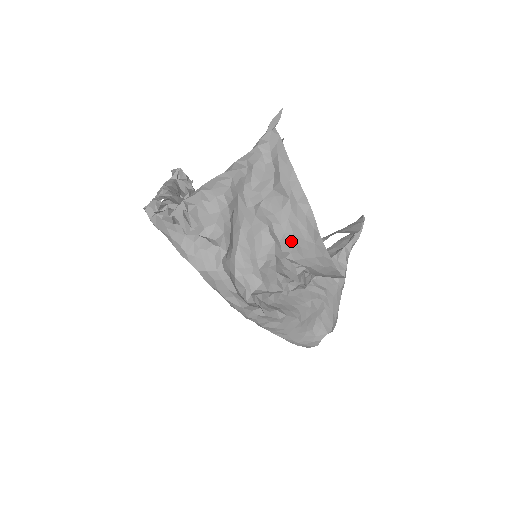
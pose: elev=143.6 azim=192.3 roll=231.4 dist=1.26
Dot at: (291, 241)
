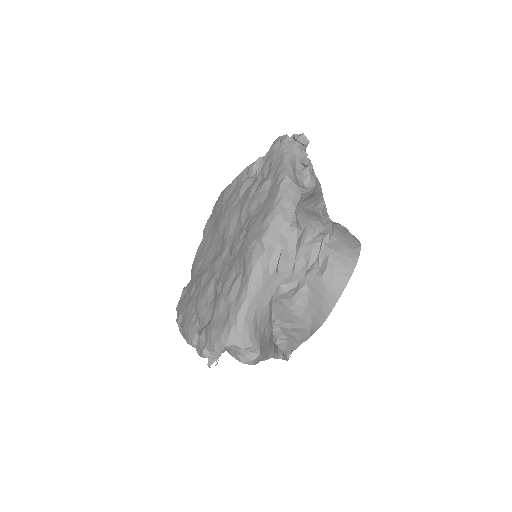
Dot at: (335, 238)
